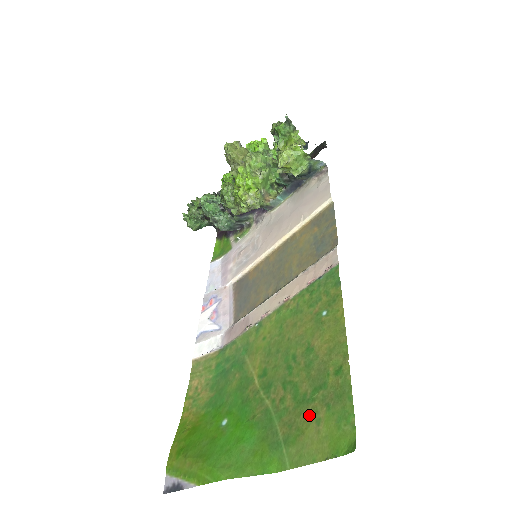
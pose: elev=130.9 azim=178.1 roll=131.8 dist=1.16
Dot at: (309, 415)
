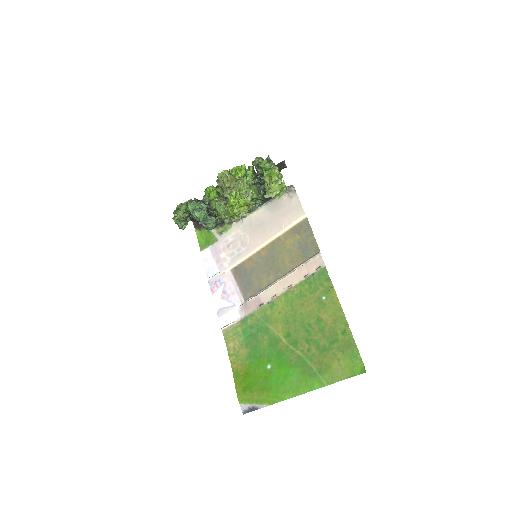
Dot at: (331, 357)
